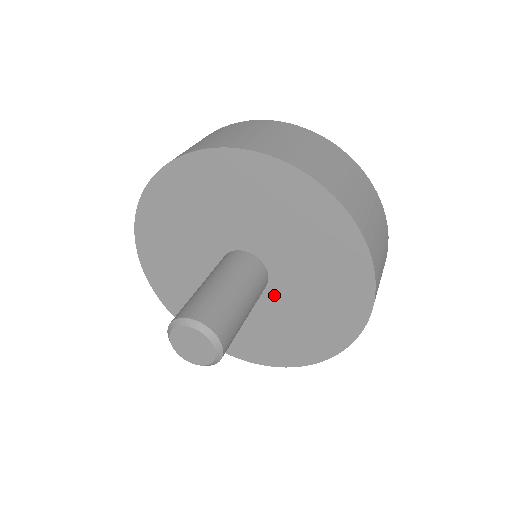
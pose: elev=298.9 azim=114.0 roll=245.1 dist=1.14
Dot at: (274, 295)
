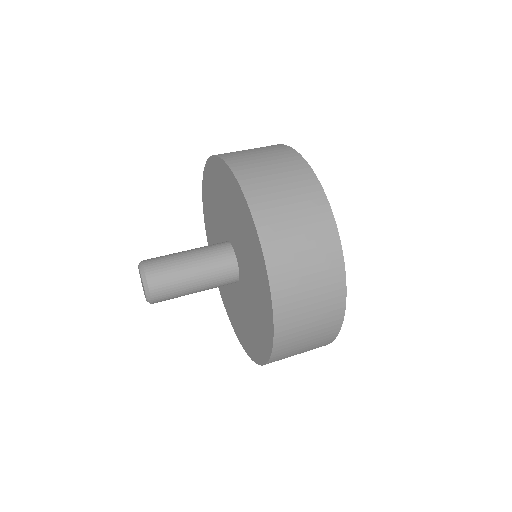
Dot at: (241, 291)
